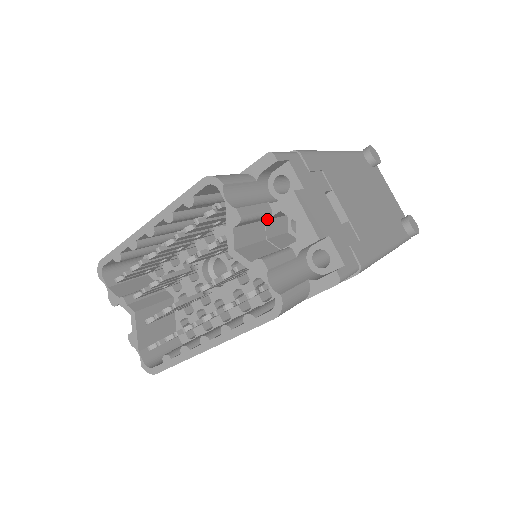
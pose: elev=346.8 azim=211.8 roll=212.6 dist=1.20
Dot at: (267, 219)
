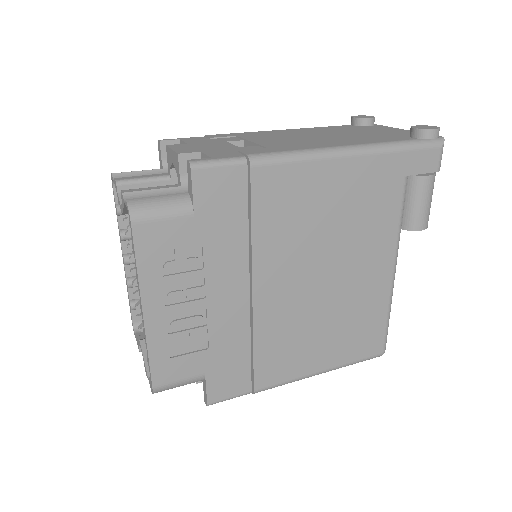
Dot at: occluded
